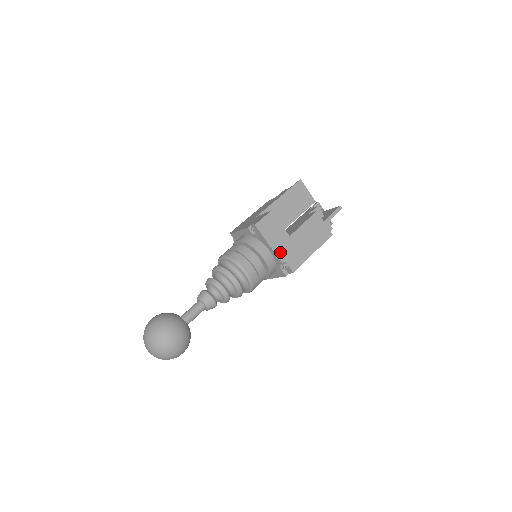
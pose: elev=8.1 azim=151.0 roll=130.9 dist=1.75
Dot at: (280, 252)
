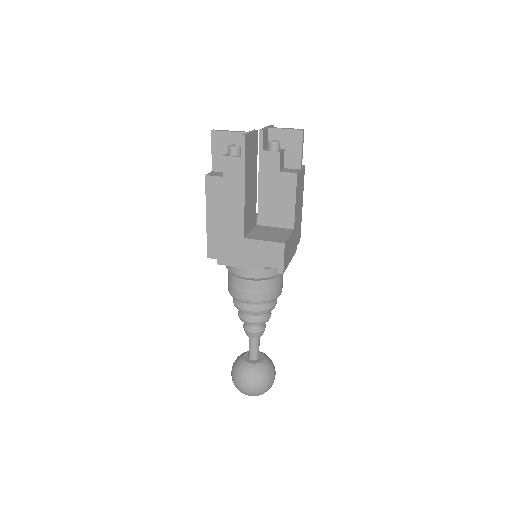
Dot at: (294, 250)
